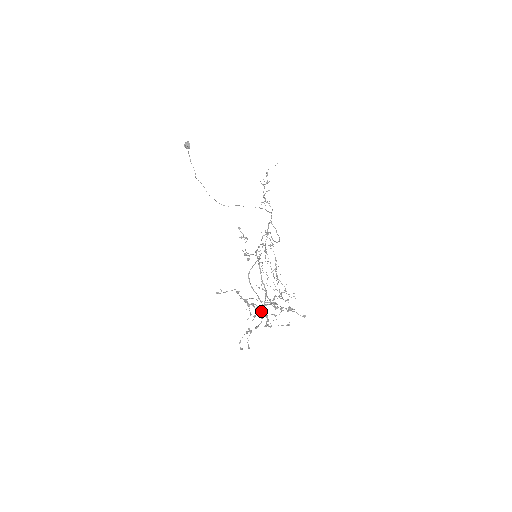
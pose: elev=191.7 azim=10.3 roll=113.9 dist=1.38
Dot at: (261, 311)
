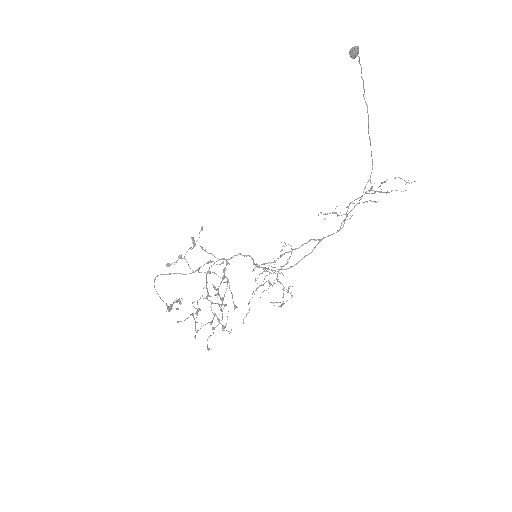
Dot at: (168, 306)
